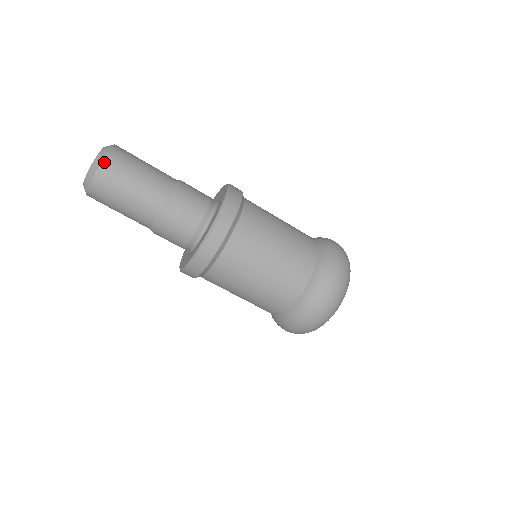
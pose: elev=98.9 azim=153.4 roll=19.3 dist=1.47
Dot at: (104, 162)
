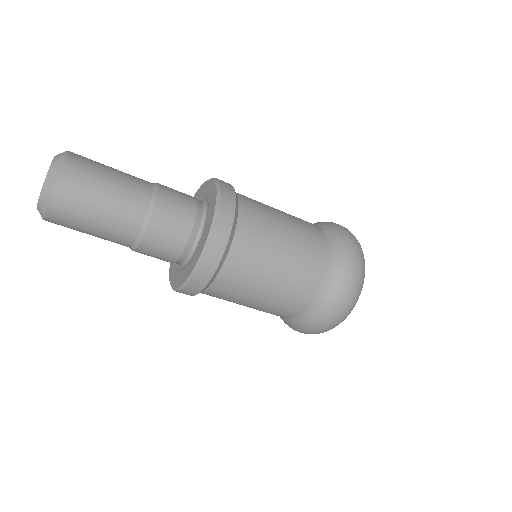
Dot at: (67, 160)
